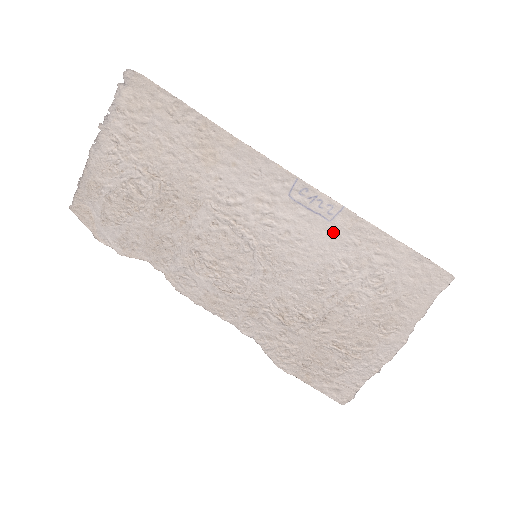
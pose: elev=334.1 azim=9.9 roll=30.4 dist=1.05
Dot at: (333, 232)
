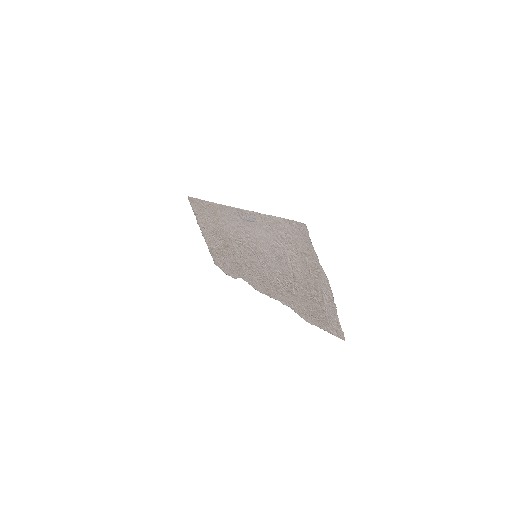
Dot at: (261, 227)
